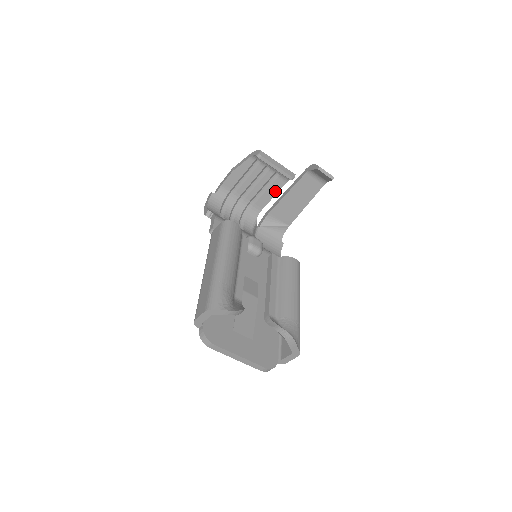
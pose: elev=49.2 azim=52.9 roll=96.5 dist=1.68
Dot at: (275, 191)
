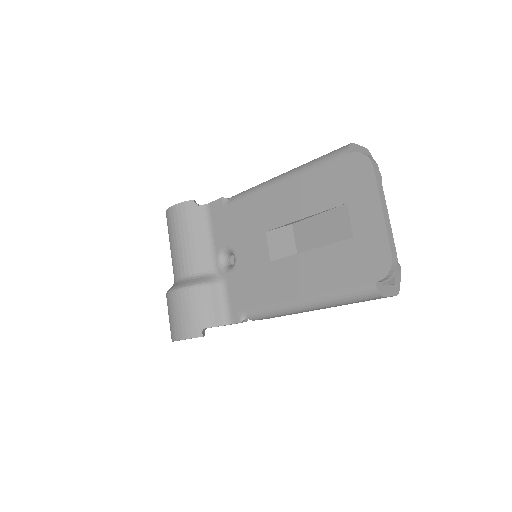
Dot at: occluded
